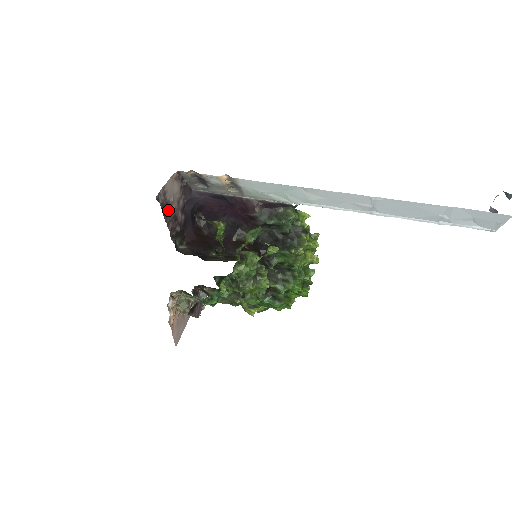
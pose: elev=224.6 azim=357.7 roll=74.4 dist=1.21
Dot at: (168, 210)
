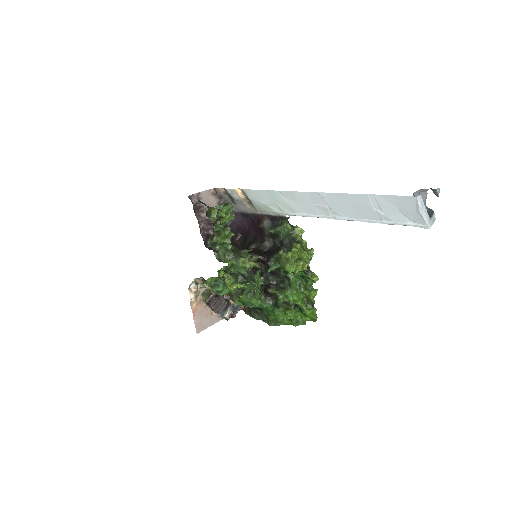
Dot at: (201, 212)
